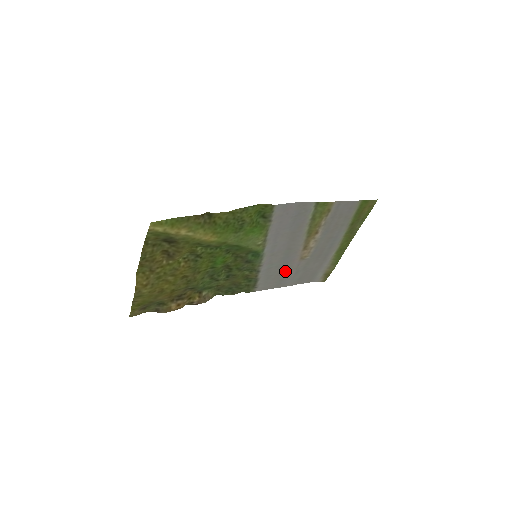
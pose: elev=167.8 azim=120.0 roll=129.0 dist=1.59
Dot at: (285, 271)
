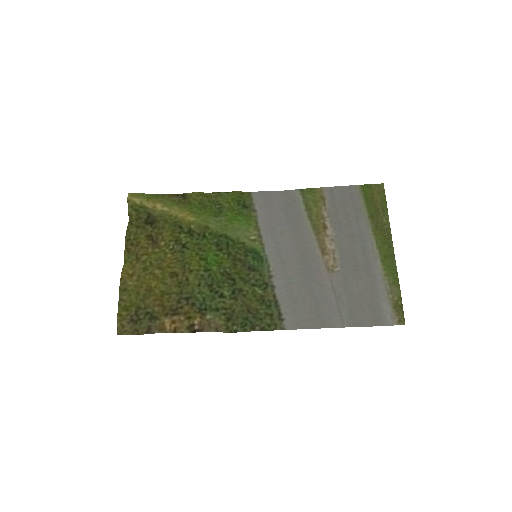
Dot at: (317, 293)
